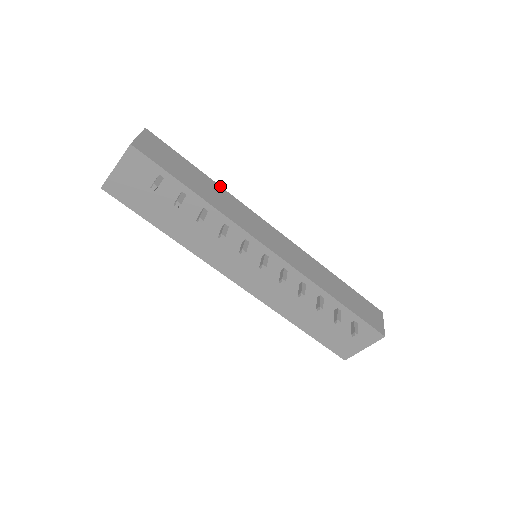
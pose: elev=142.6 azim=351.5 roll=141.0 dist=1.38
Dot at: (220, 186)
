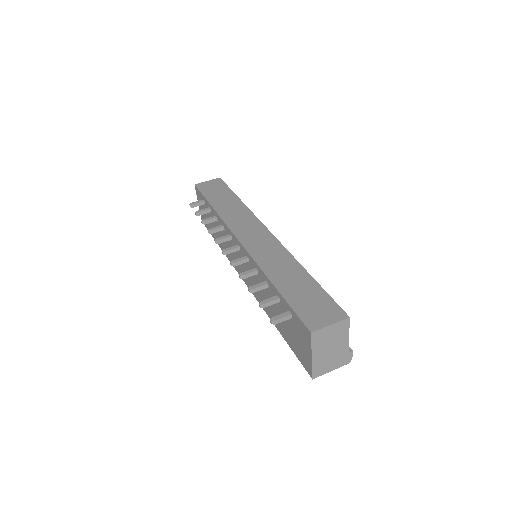
Dot at: occluded
